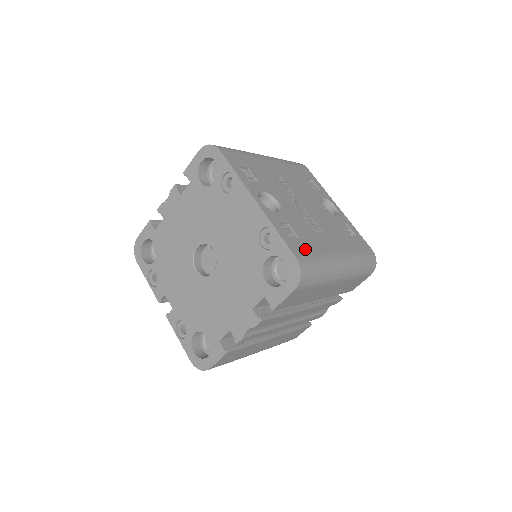
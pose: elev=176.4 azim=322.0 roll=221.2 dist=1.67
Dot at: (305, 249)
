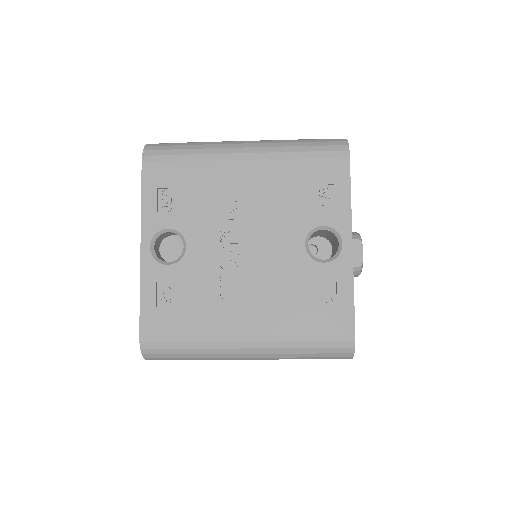
Dot at: (169, 324)
